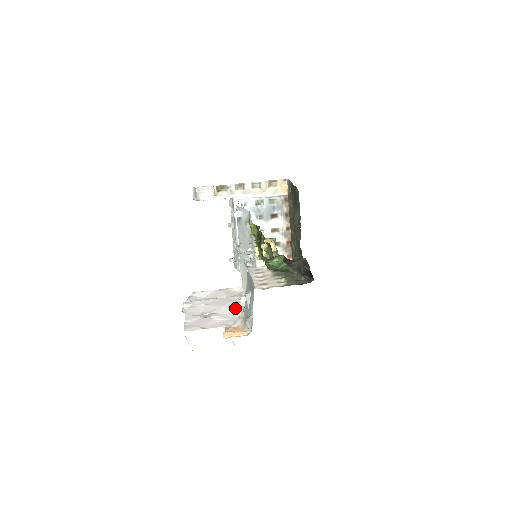
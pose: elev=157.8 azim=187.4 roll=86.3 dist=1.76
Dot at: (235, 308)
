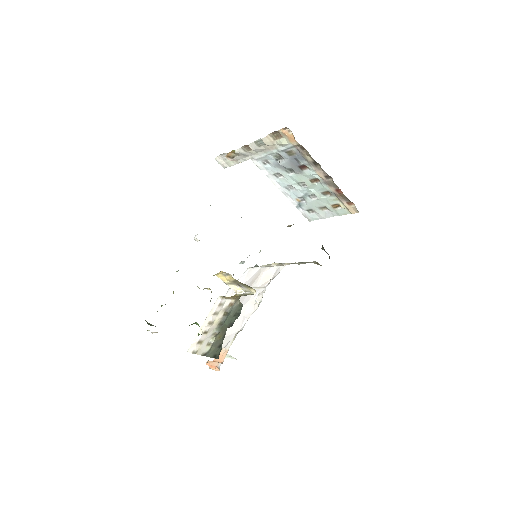
Dot at: (244, 315)
